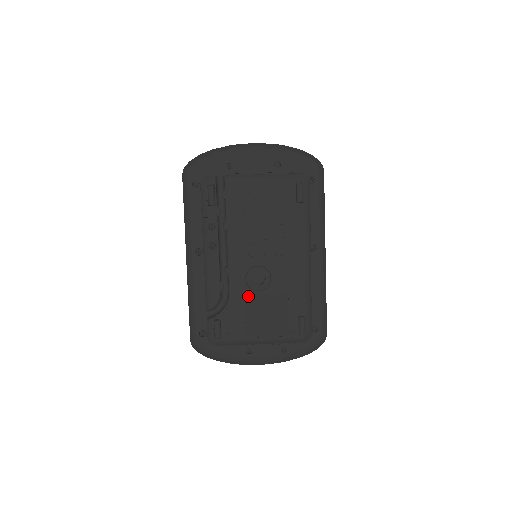
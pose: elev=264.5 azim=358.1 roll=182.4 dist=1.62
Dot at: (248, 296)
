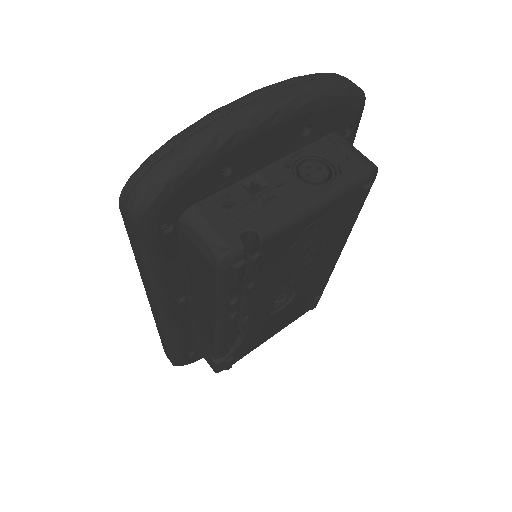
Dot at: (267, 321)
